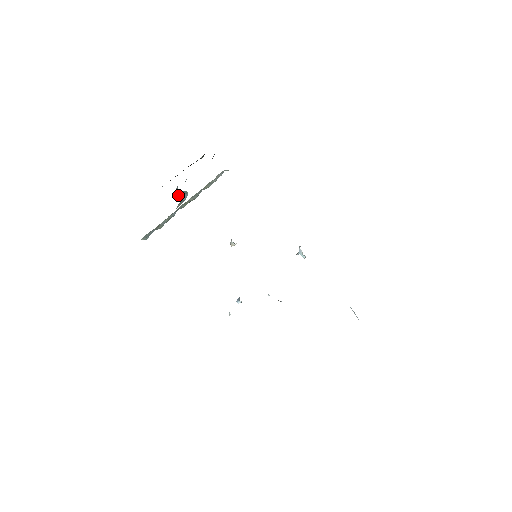
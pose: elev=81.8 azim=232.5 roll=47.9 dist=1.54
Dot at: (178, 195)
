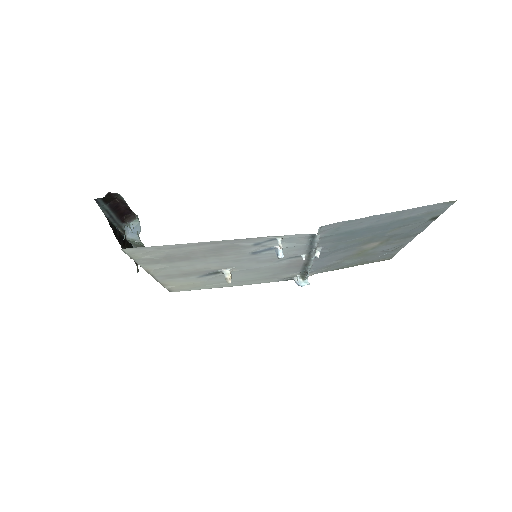
Dot at: (132, 236)
